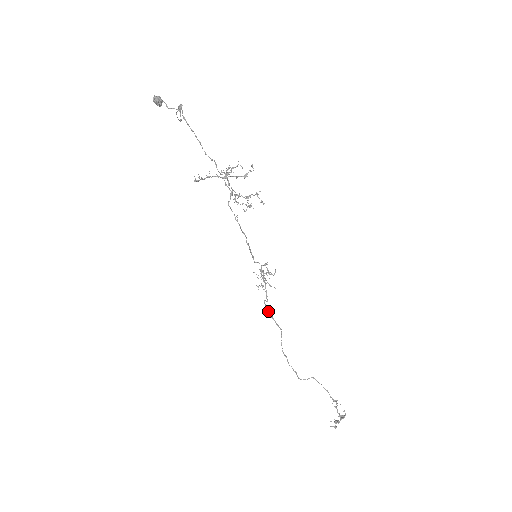
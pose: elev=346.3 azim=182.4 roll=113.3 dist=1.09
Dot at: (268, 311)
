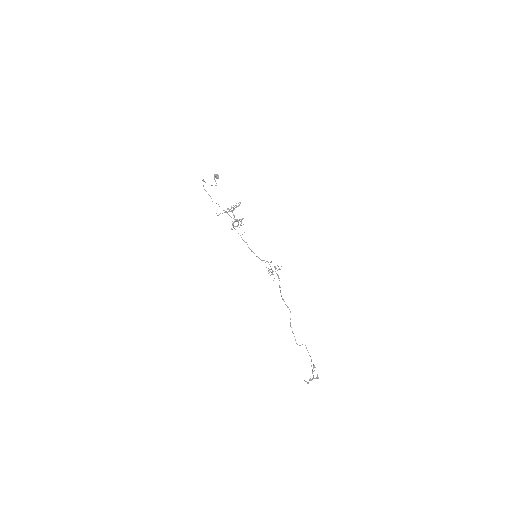
Dot at: occluded
